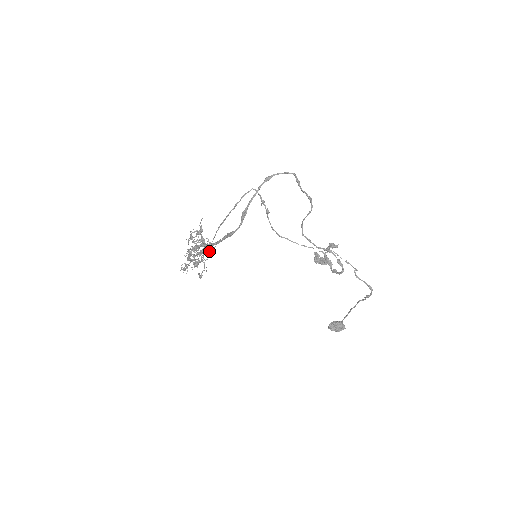
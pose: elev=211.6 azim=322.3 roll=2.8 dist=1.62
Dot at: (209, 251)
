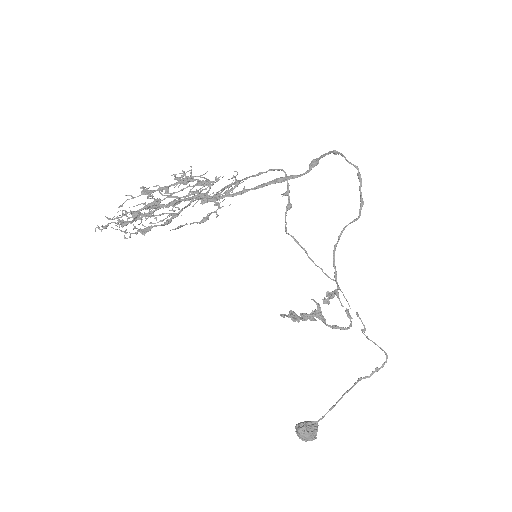
Dot at: occluded
